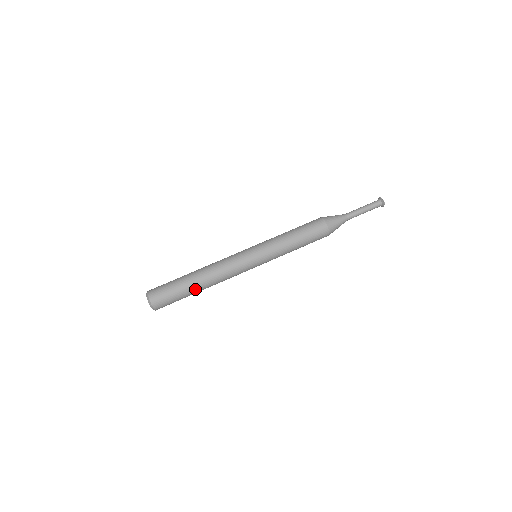
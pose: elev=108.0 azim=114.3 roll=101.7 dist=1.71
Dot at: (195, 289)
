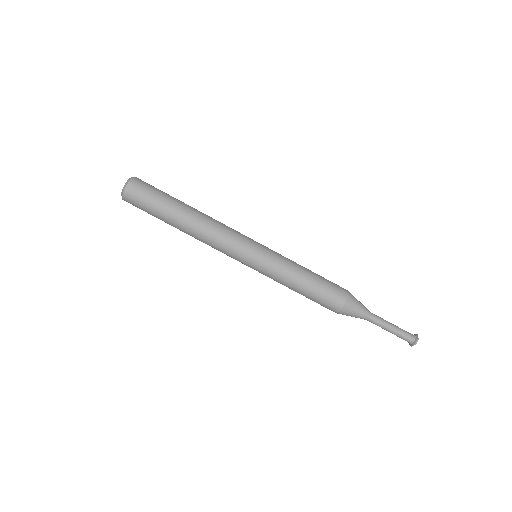
Dot at: (173, 226)
